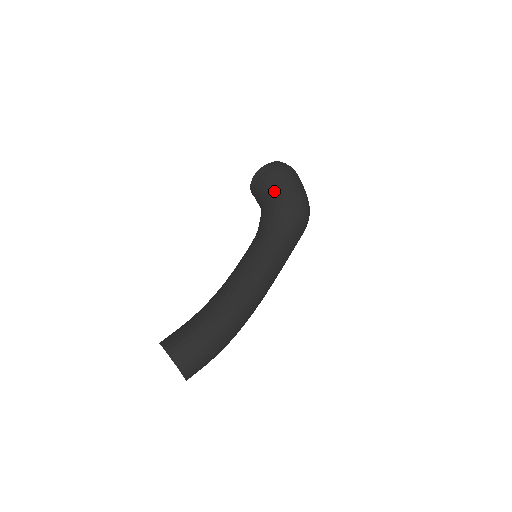
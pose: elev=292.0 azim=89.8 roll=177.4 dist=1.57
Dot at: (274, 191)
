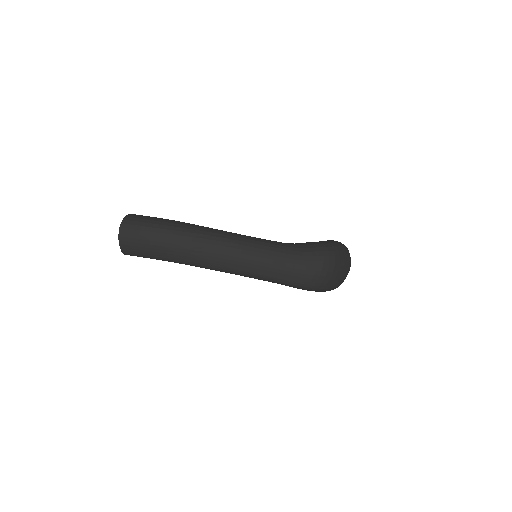
Dot at: occluded
